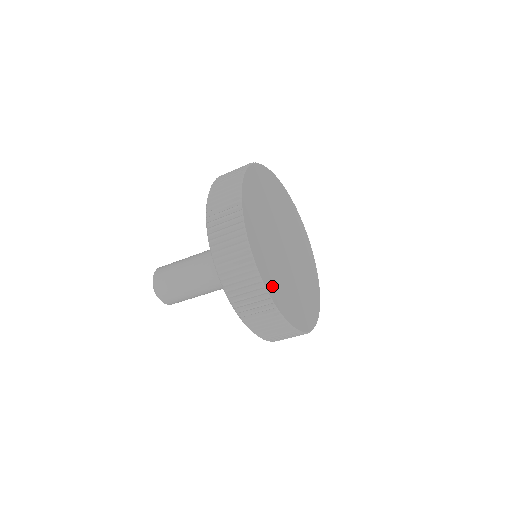
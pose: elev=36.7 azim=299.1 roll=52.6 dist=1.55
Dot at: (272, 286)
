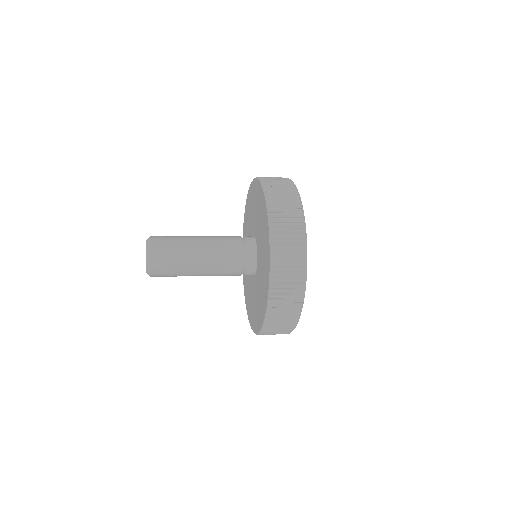
Dot at: occluded
